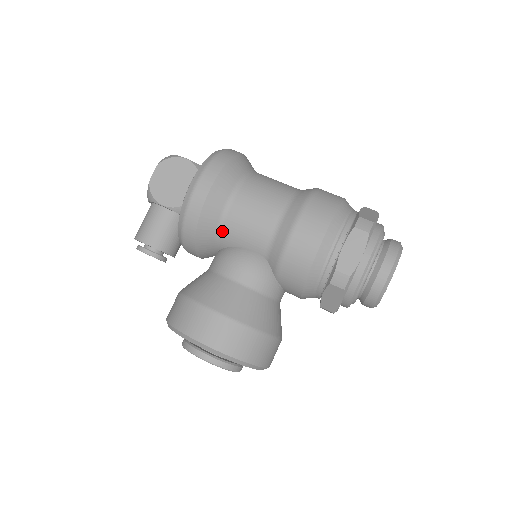
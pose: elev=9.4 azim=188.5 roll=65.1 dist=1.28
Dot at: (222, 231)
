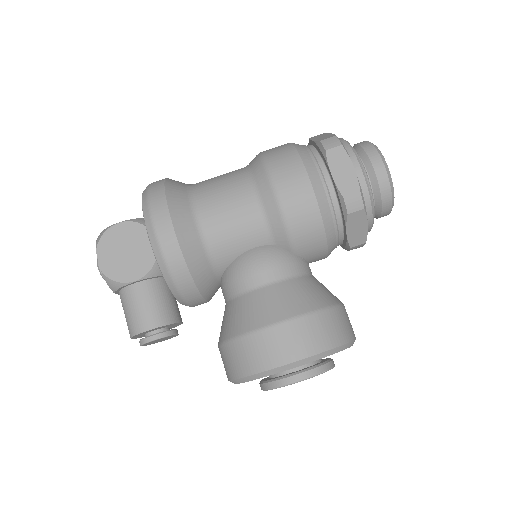
Dot at: (213, 254)
